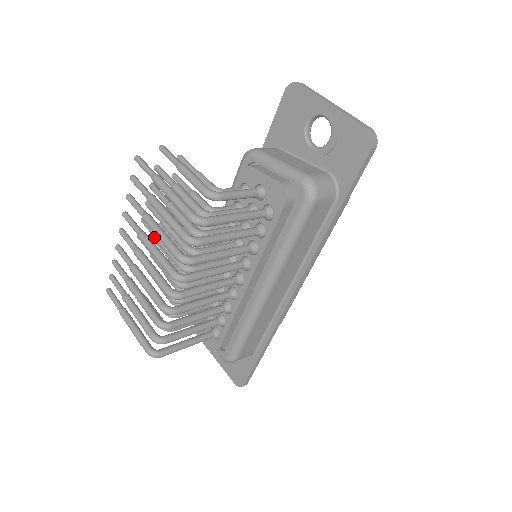
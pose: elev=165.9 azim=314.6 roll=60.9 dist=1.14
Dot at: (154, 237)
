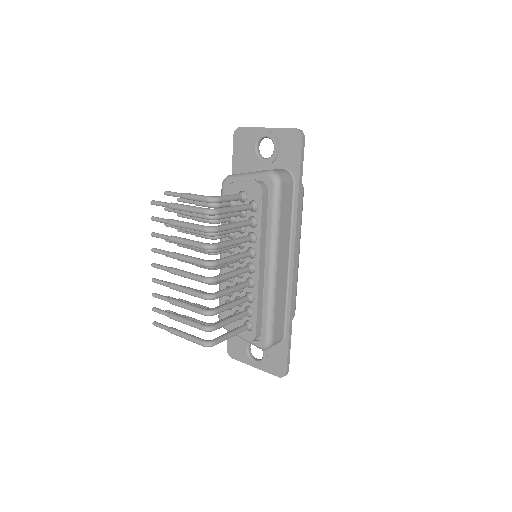
Dot at: occluded
